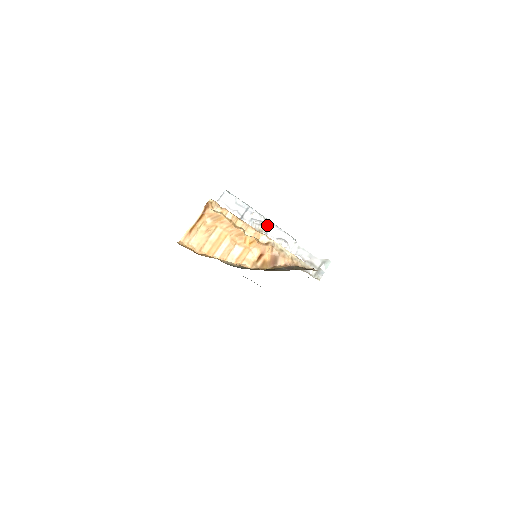
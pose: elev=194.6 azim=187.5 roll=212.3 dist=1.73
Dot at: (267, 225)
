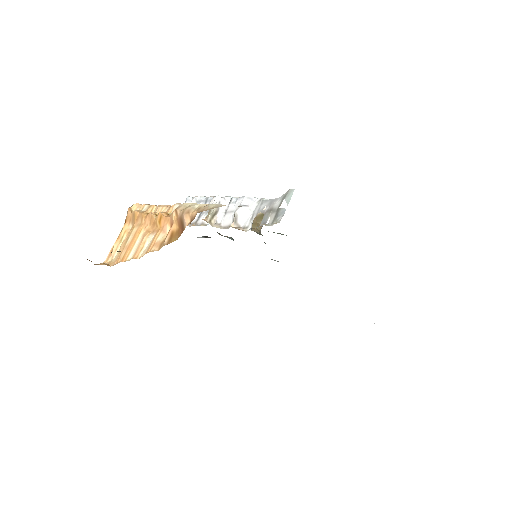
Dot at: (214, 200)
